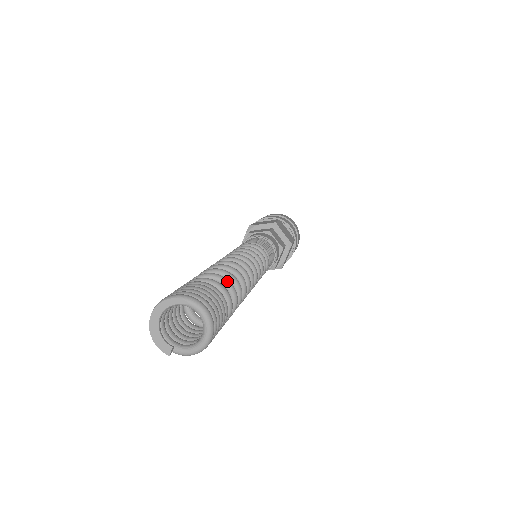
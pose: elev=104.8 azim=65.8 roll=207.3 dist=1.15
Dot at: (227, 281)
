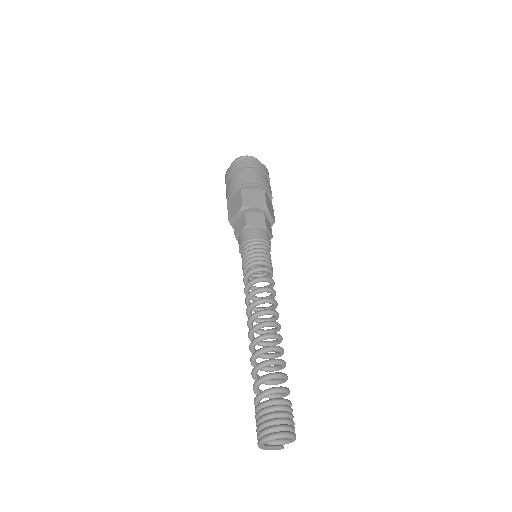
Dot at: (270, 377)
